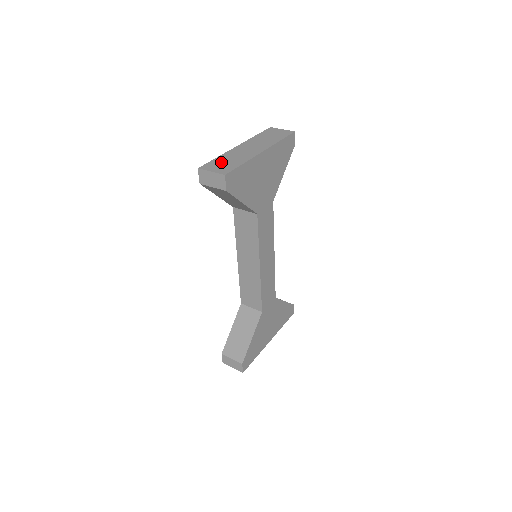
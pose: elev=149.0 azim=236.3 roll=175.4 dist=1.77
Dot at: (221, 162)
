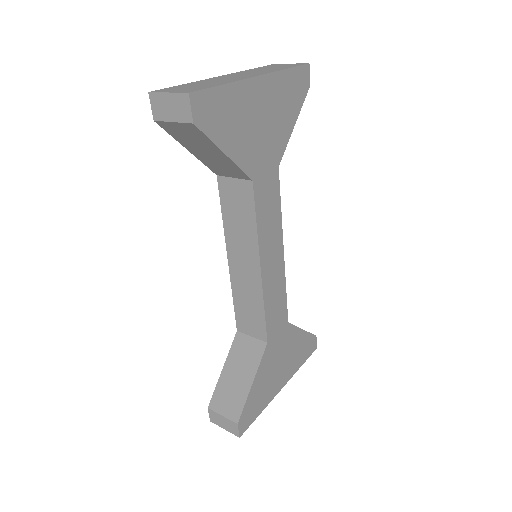
Dot at: (188, 86)
